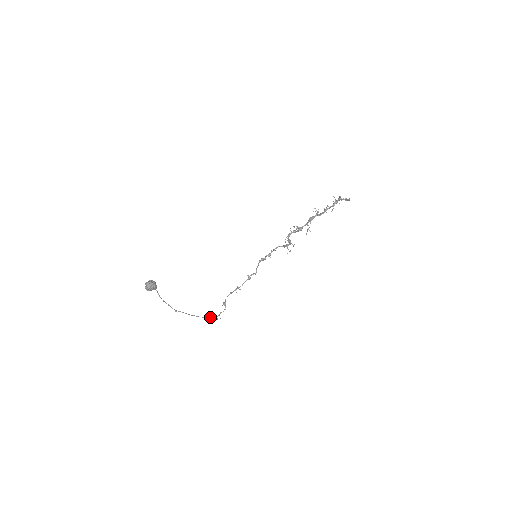
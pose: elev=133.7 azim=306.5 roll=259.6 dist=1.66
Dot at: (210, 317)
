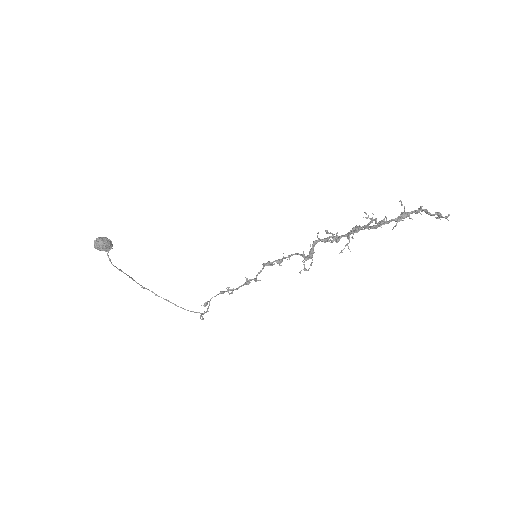
Dot at: (193, 311)
